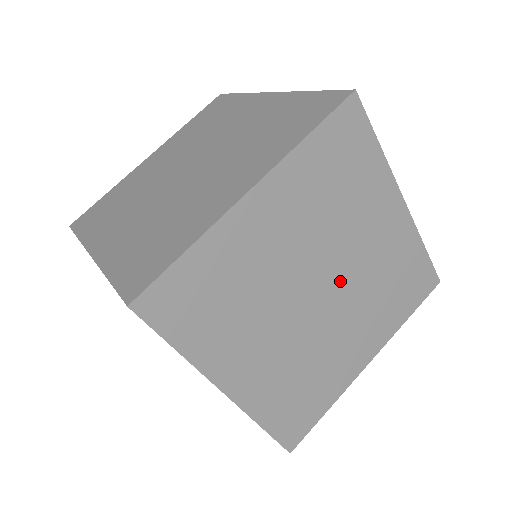
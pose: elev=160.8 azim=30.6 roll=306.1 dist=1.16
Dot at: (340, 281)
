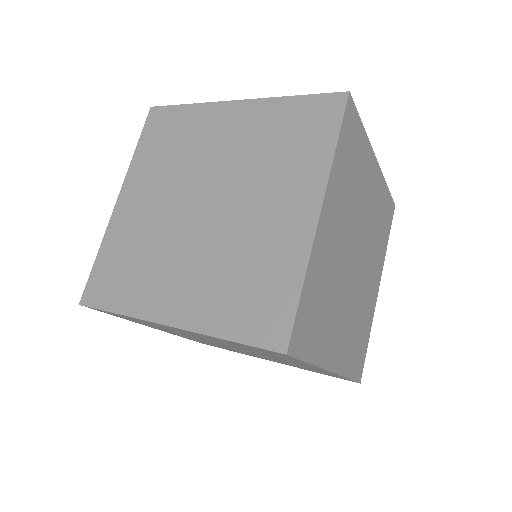
Dot at: occluded
